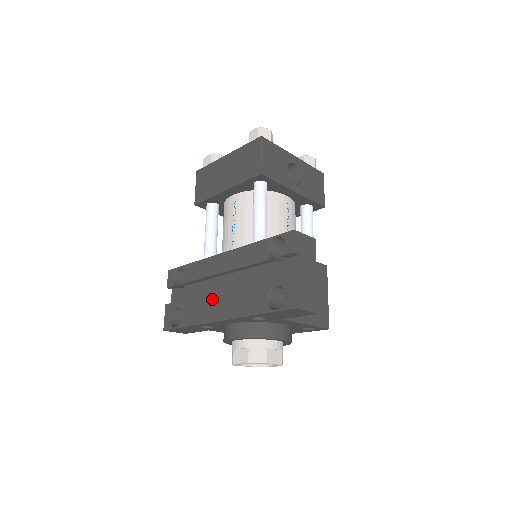
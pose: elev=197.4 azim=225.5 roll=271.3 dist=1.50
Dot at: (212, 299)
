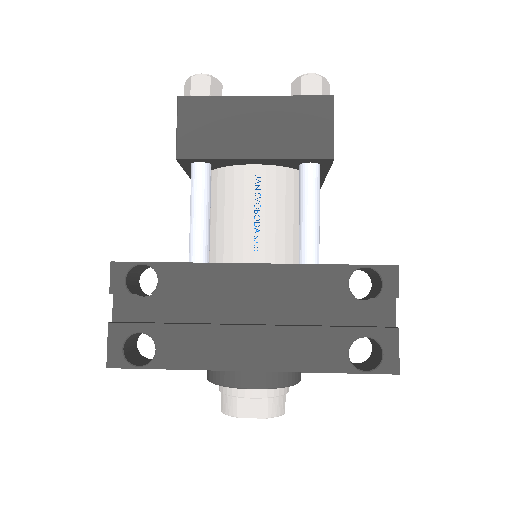
Dot at: (233, 334)
